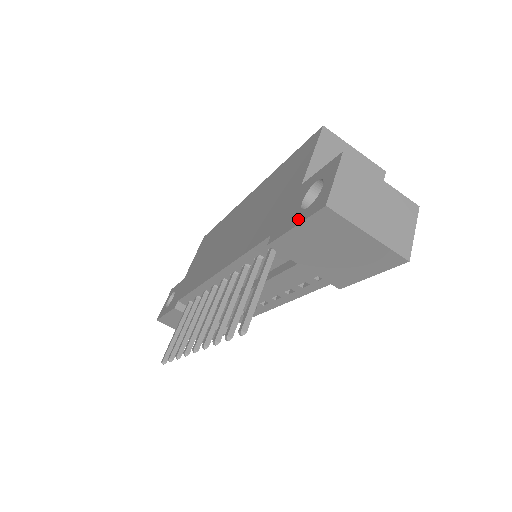
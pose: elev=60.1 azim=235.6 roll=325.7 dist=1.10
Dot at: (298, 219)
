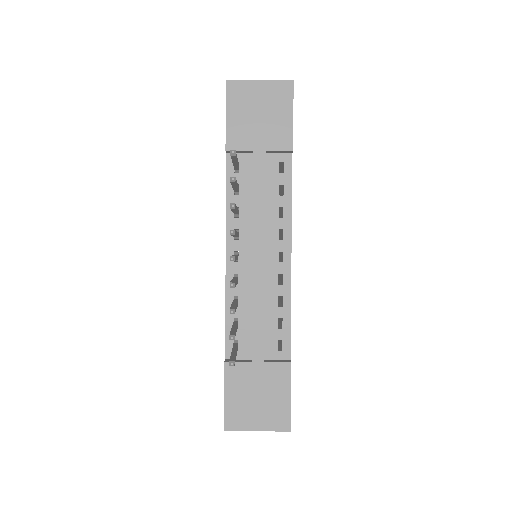
Dot at: (226, 114)
